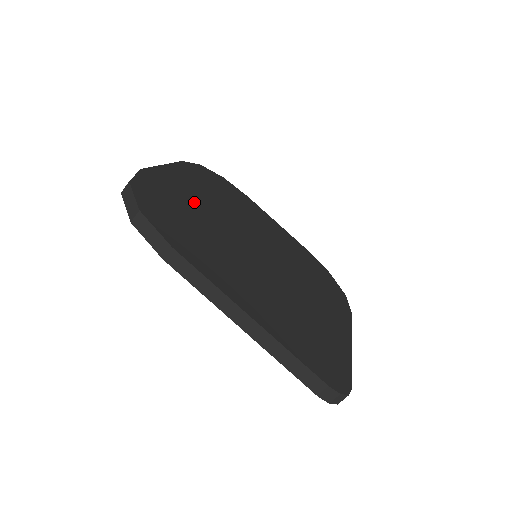
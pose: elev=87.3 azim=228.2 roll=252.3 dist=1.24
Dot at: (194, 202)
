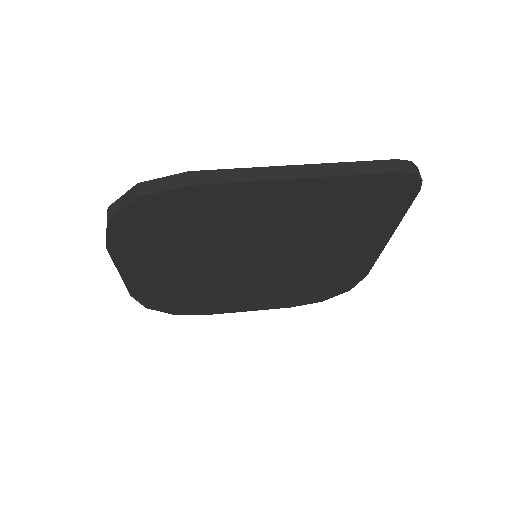
Dot at: occluded
